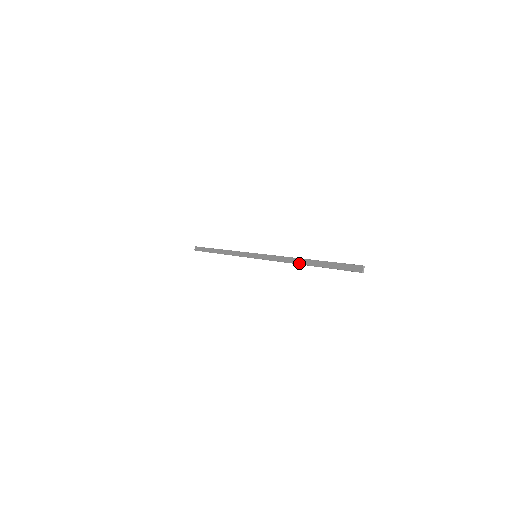
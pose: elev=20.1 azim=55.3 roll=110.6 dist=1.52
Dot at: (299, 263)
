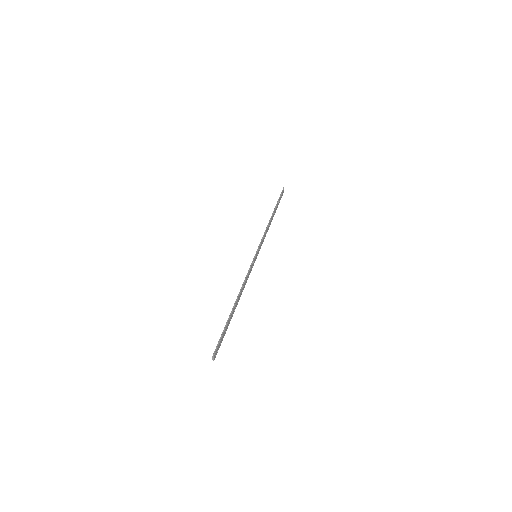
Dot at: occluded
